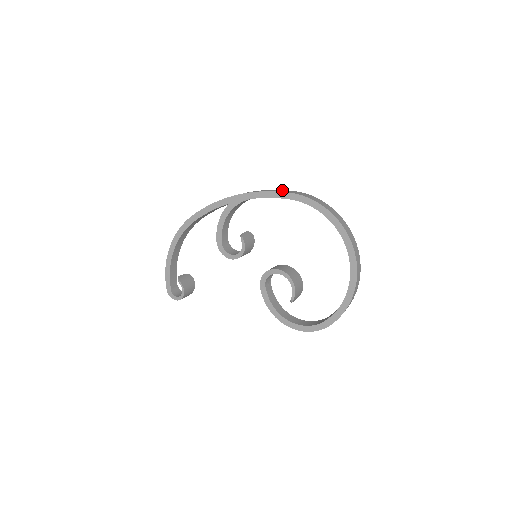
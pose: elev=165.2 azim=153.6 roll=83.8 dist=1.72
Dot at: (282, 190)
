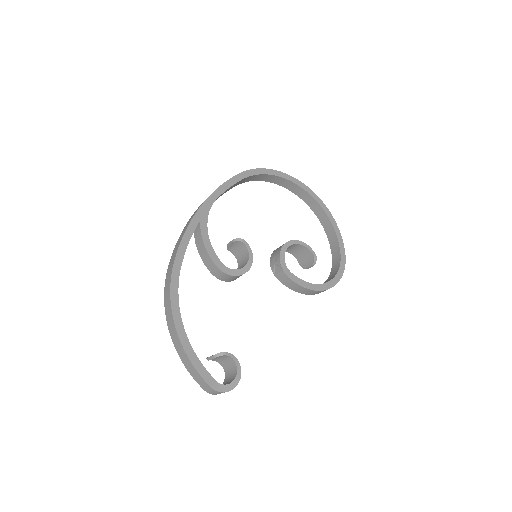
Dot at: occluded
